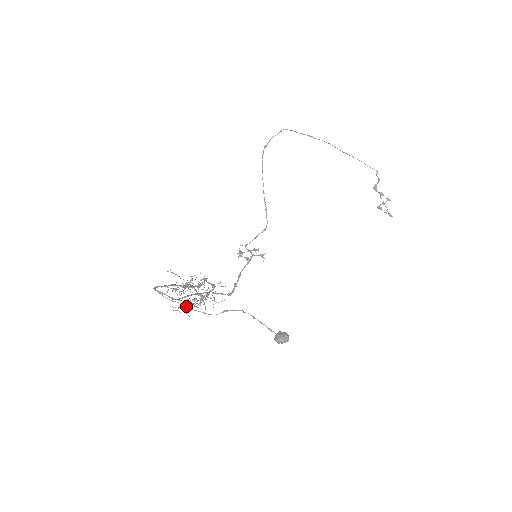
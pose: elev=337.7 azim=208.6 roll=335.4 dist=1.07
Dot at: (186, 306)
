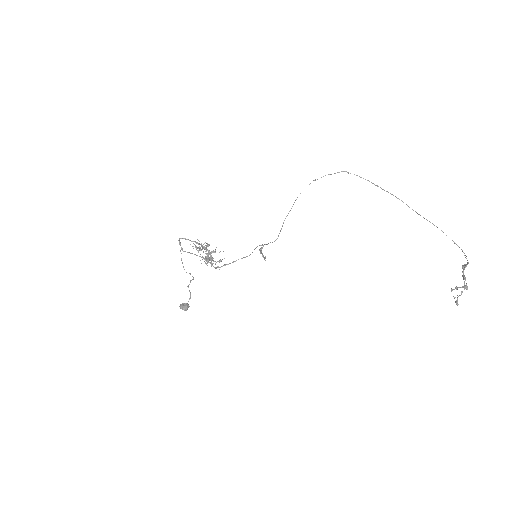
Dot at: occluded
